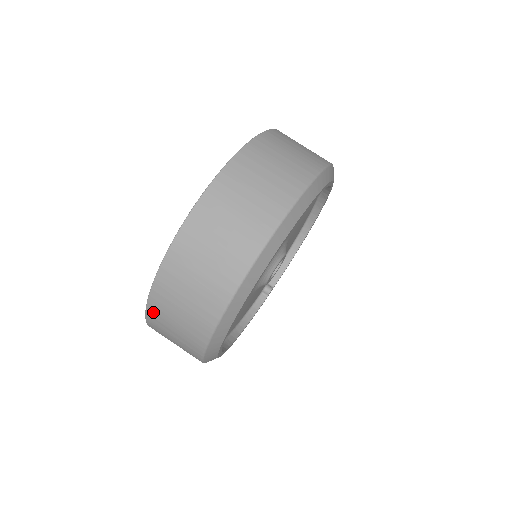
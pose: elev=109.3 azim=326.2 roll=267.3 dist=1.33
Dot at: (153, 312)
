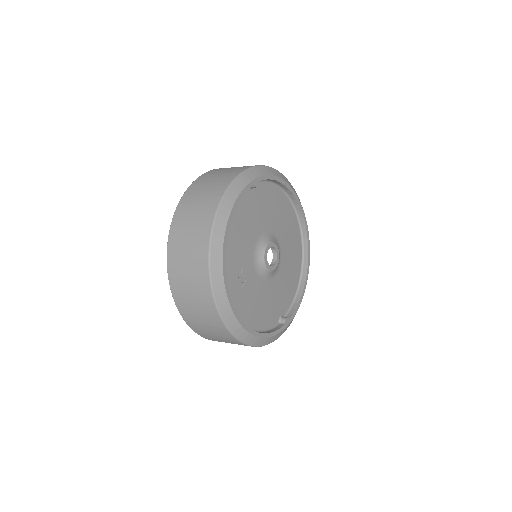
Dot at: (171, 255)
